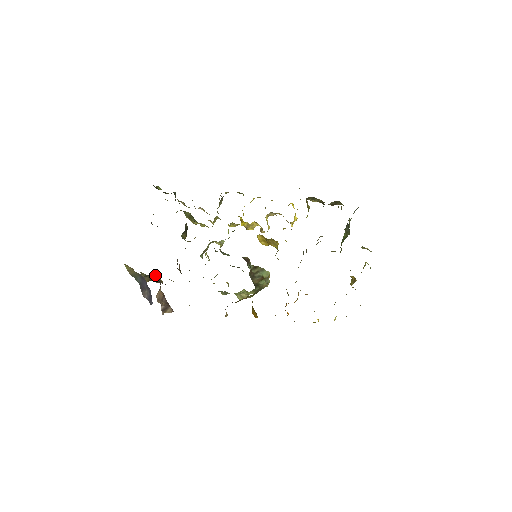
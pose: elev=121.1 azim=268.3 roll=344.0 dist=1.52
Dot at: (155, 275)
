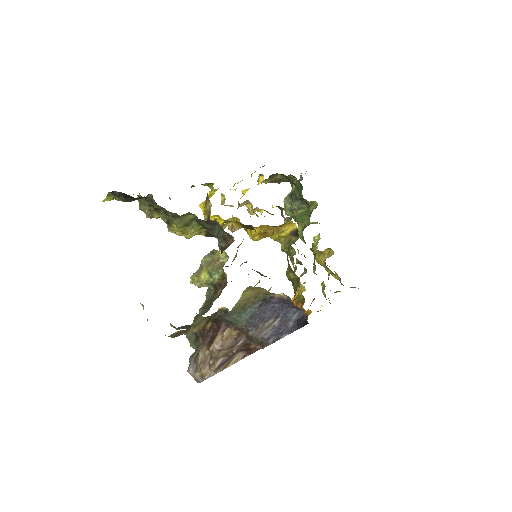
Dot at: (222, 309)
